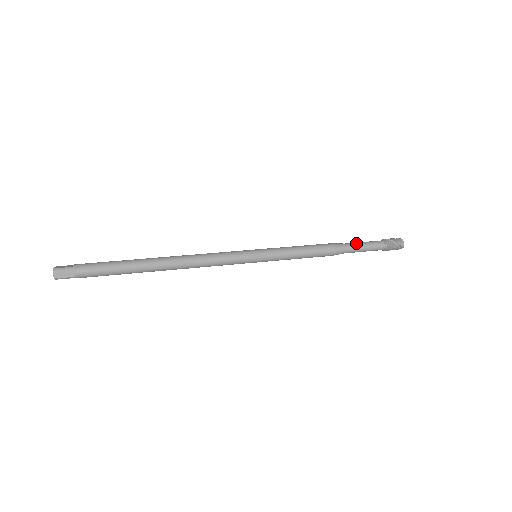
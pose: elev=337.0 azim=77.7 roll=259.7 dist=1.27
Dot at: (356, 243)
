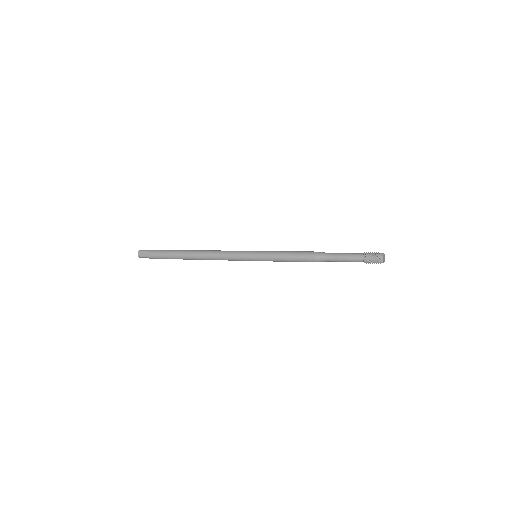
Dot at: (337, 253)
